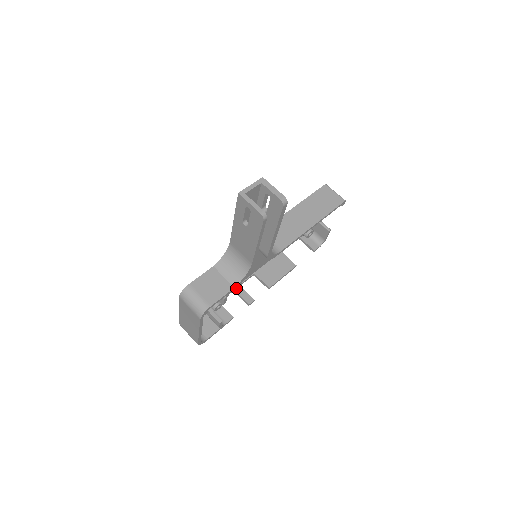
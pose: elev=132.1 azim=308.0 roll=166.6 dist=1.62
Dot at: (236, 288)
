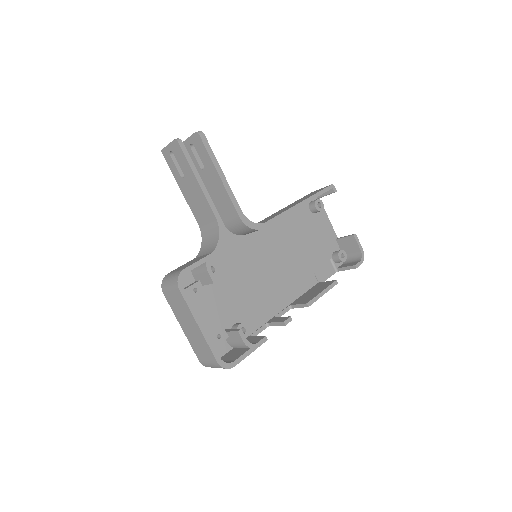
Dot at: (269, 321)
